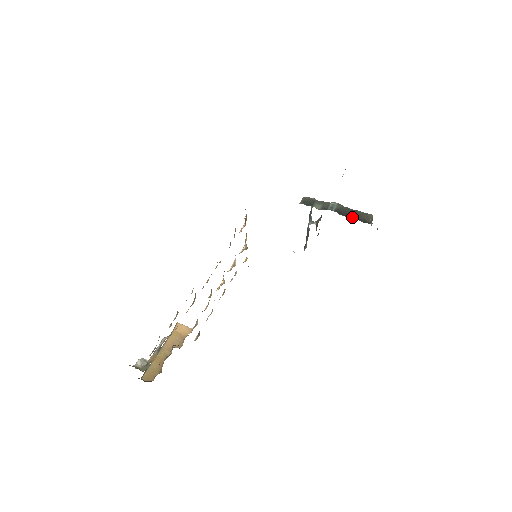
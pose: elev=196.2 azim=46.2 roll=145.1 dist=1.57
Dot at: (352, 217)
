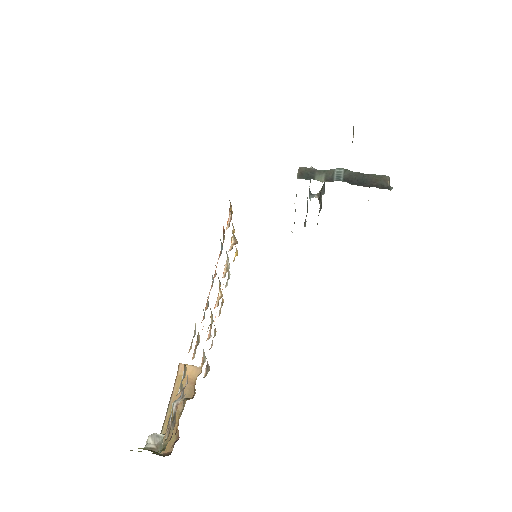
Dot at: (366, 184)
